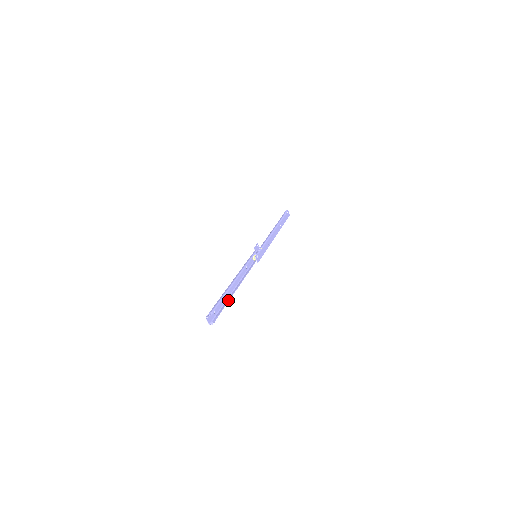
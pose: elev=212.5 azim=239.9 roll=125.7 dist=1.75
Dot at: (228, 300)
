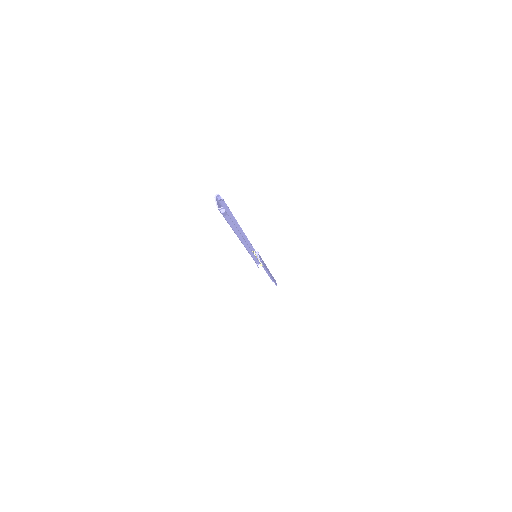
Dot at: (236, 227)
